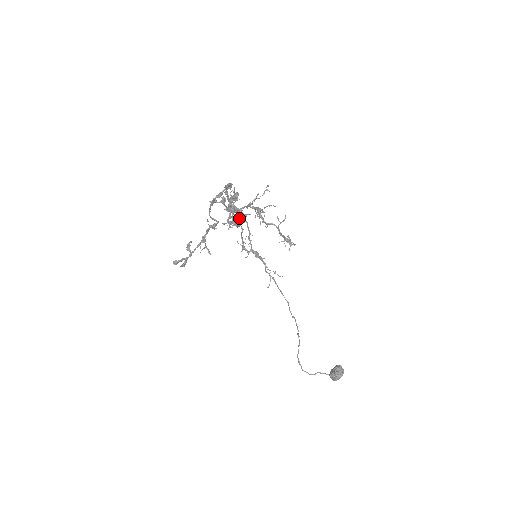
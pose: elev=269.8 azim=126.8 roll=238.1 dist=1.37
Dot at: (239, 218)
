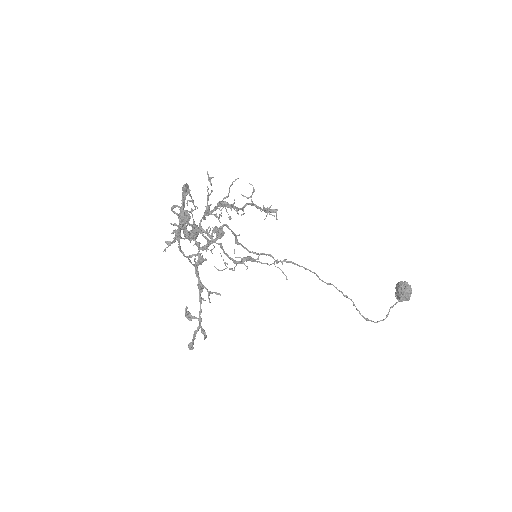
Dot at: occluded
